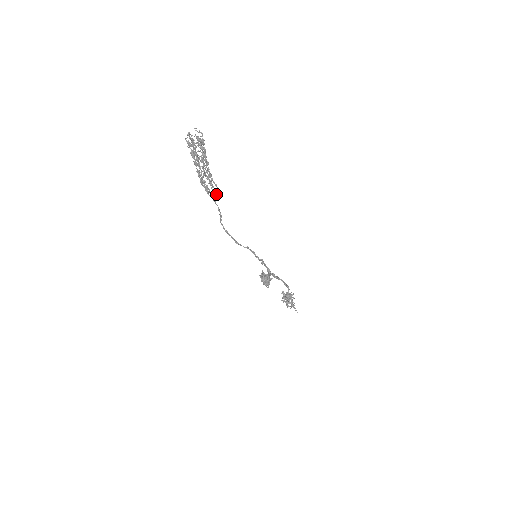
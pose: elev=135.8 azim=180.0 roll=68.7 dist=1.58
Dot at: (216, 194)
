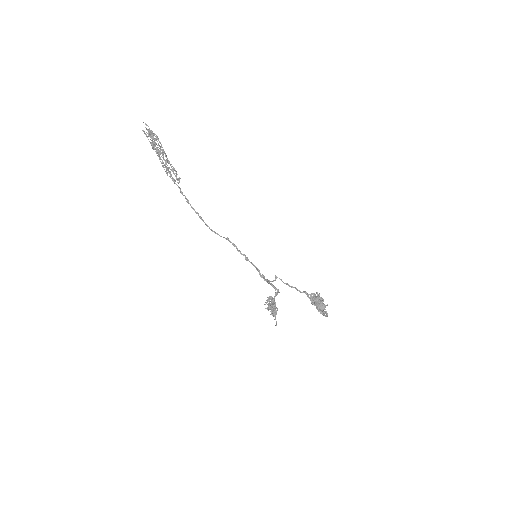
Dot at: (172, 177)
